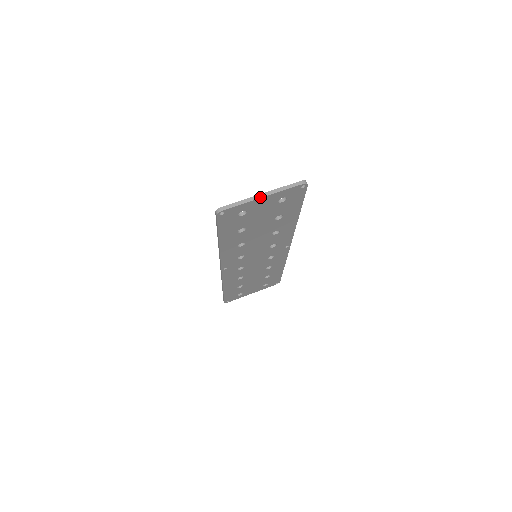
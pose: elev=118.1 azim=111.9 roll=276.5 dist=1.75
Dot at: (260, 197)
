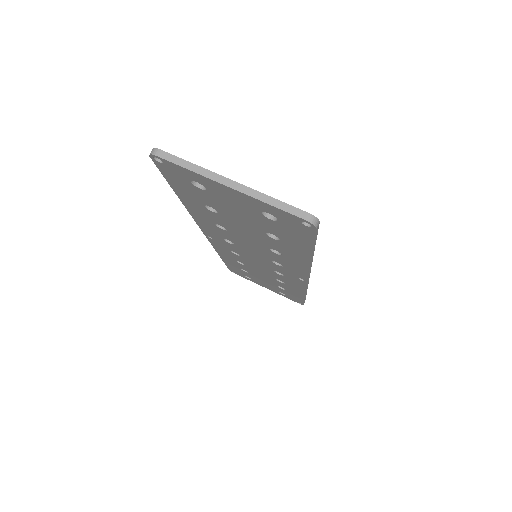
Dot at: (223, 182)
